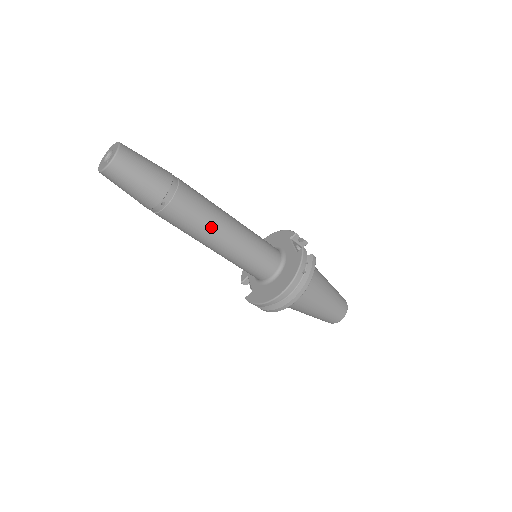
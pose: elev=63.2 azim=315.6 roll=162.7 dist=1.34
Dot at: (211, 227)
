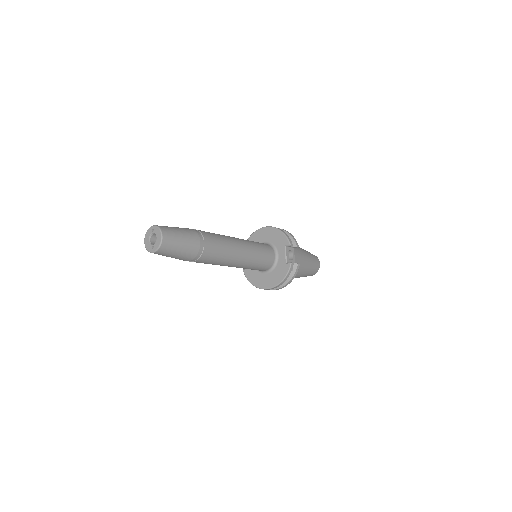
Dot at: (224, 263)
